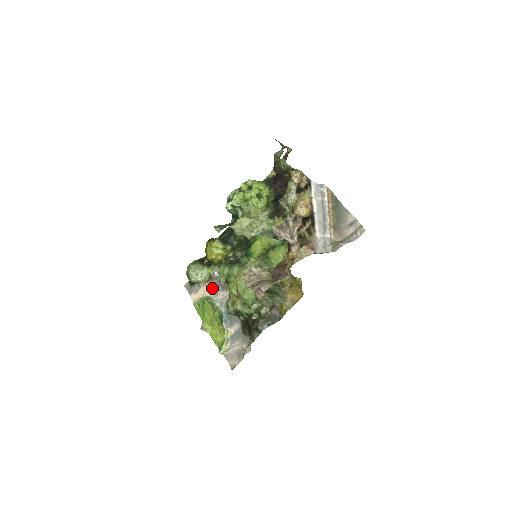
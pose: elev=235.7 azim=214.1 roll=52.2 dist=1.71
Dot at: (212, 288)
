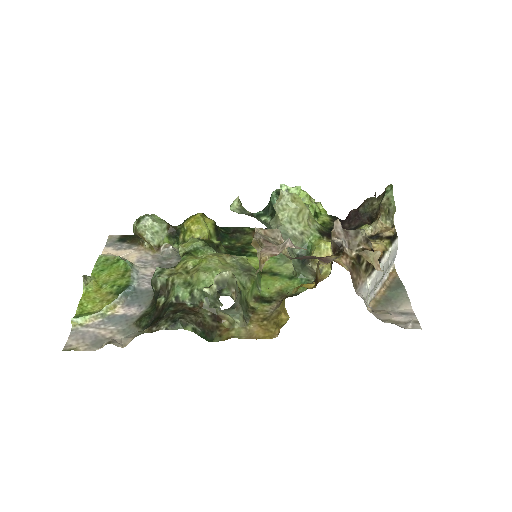
Dot at: (145, 258)
